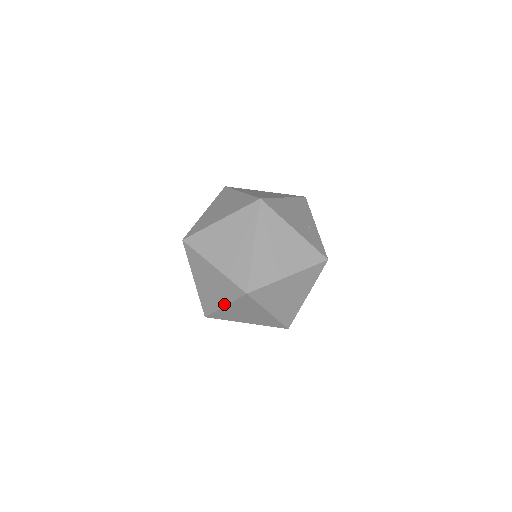
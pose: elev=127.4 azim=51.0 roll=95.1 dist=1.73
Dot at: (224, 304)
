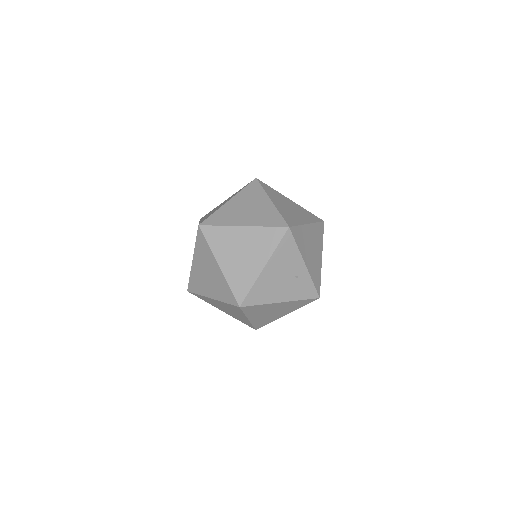
Dot at: occluded
